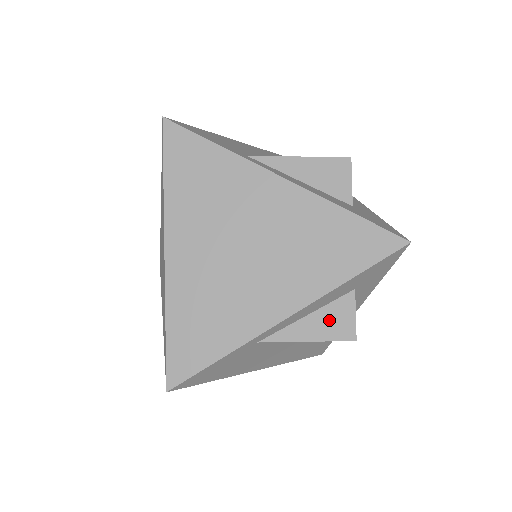
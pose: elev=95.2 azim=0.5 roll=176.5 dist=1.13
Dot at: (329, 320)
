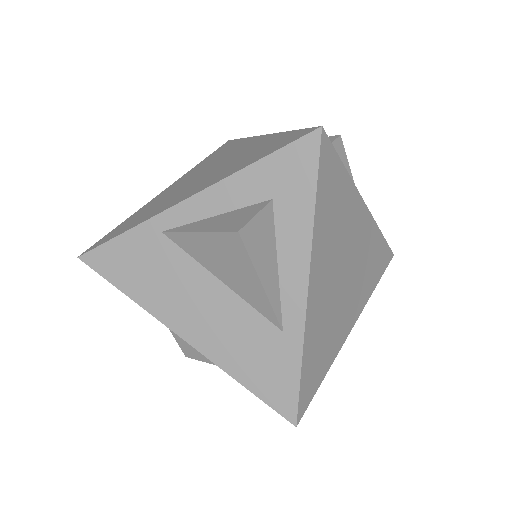
Dot at: (229, 218)
